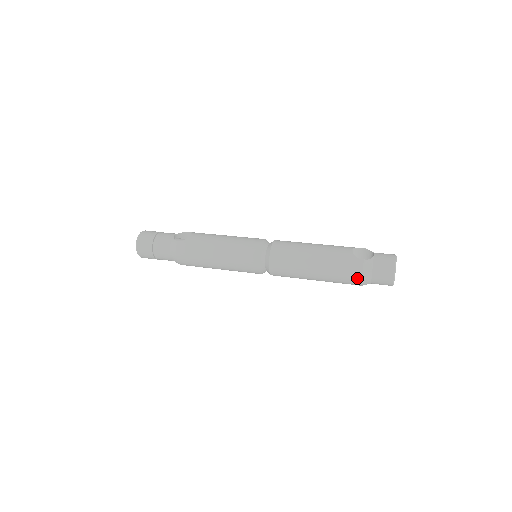
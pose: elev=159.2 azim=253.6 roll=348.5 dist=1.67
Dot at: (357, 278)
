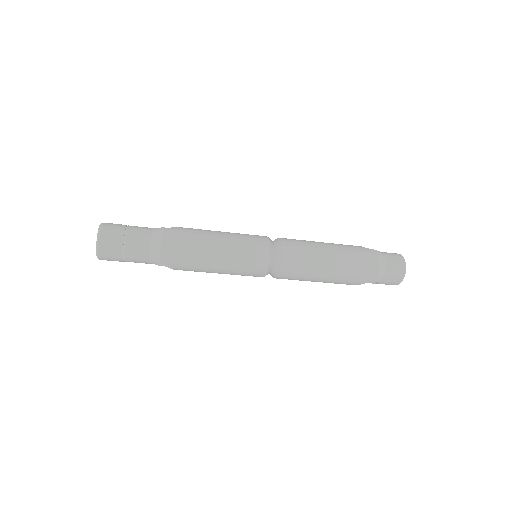
Dot at: (374, 266)
